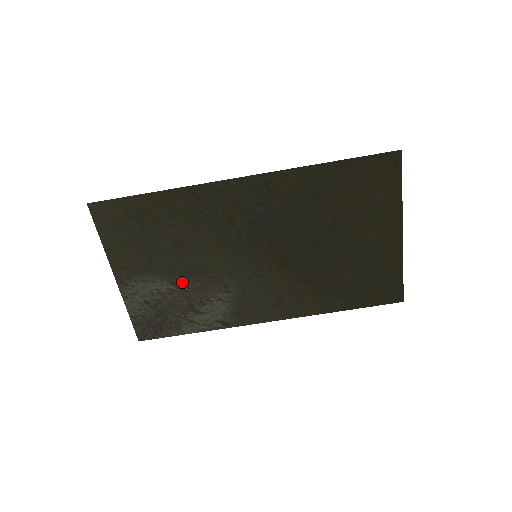
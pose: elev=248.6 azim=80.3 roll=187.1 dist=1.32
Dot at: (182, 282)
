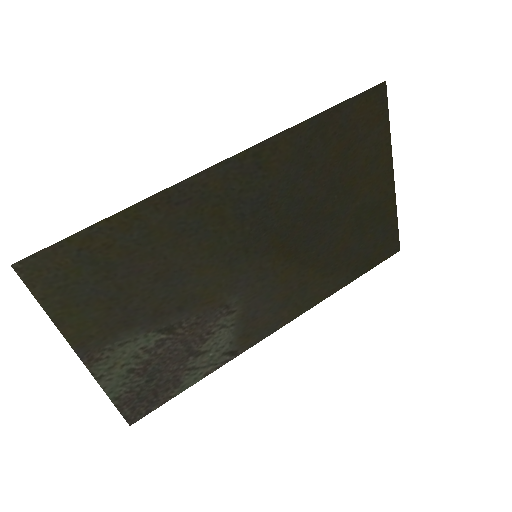
Dot at: (173, 324)
